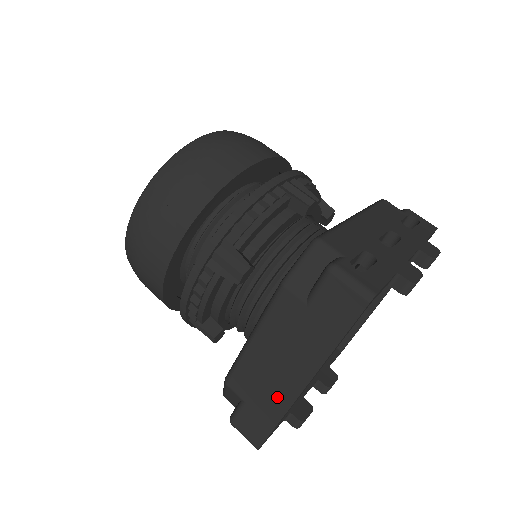
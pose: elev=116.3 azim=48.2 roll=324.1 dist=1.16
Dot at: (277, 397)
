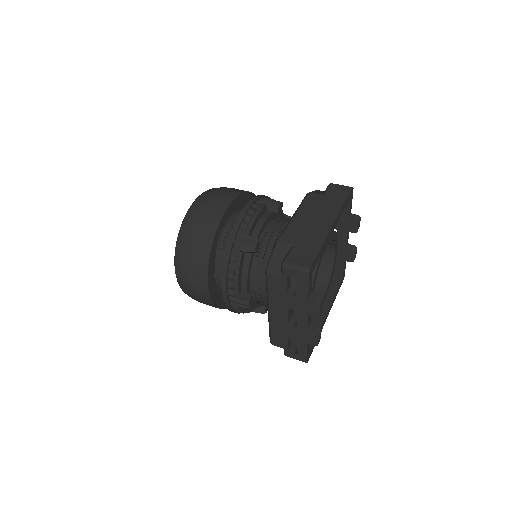
Dot at: (317, 234)
